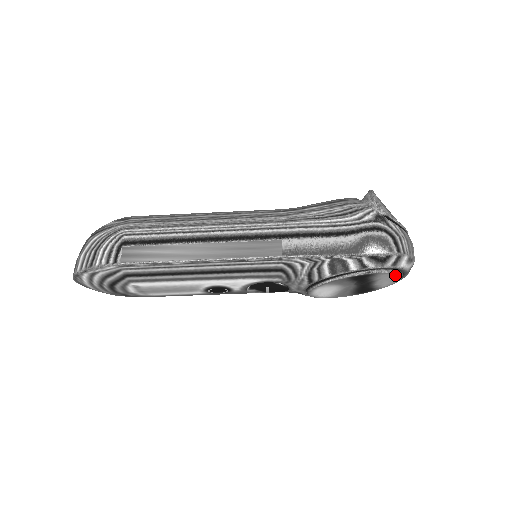
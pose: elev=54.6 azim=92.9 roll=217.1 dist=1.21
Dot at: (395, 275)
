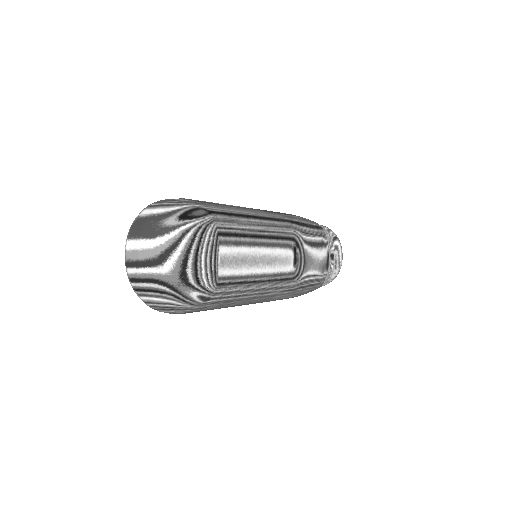
Dot at: occluded
